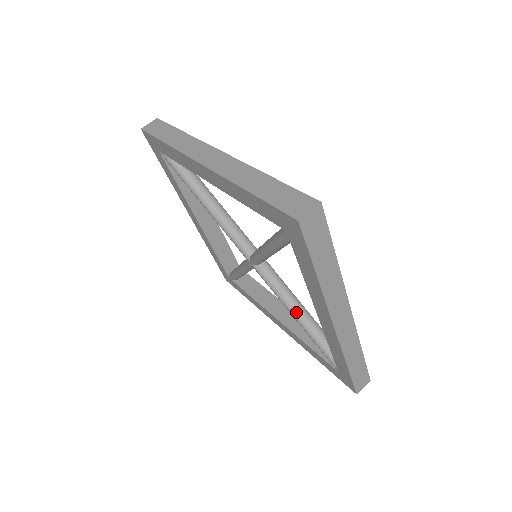
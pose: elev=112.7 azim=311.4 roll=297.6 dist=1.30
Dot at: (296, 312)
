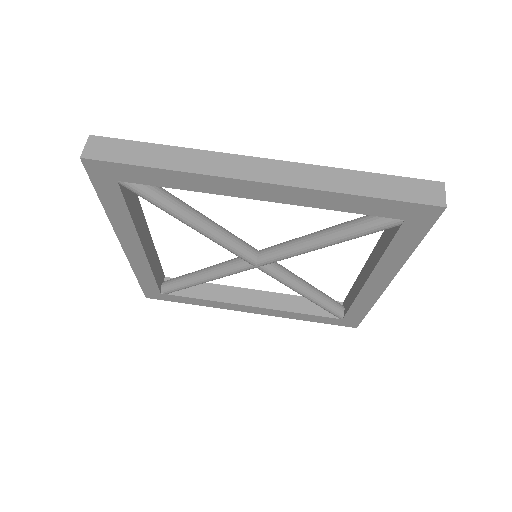
Dot at: (306, 289)
